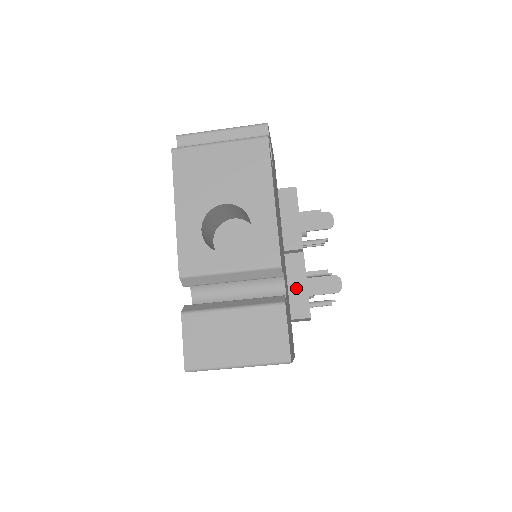
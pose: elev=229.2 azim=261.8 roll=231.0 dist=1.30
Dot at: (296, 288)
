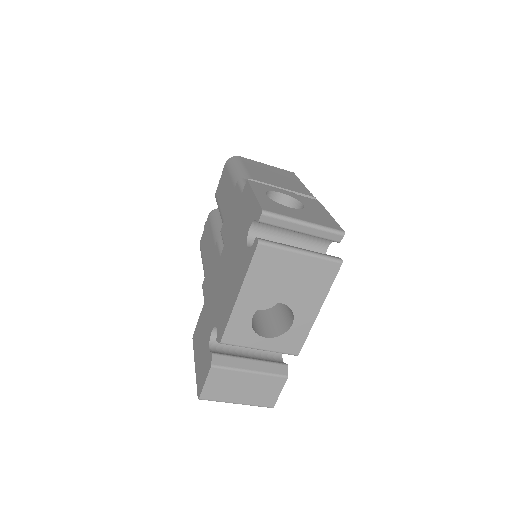
Dot at: occluded
